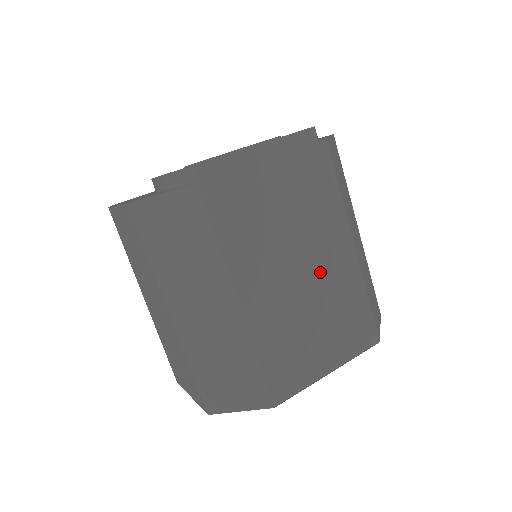
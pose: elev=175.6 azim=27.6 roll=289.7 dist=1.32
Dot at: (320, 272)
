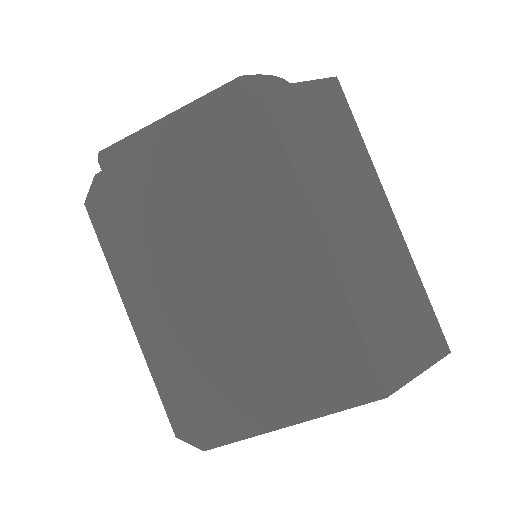
Dot at: (263, 279)
